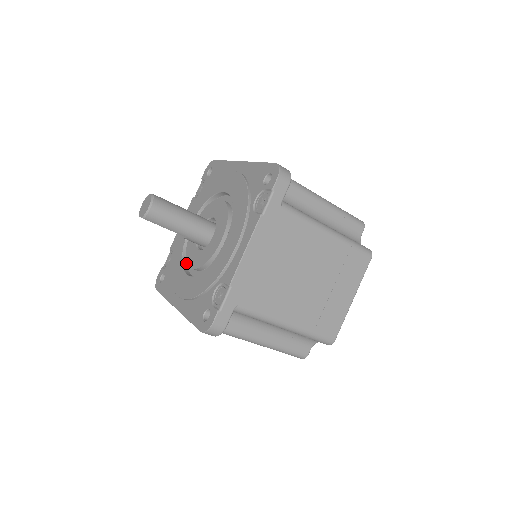
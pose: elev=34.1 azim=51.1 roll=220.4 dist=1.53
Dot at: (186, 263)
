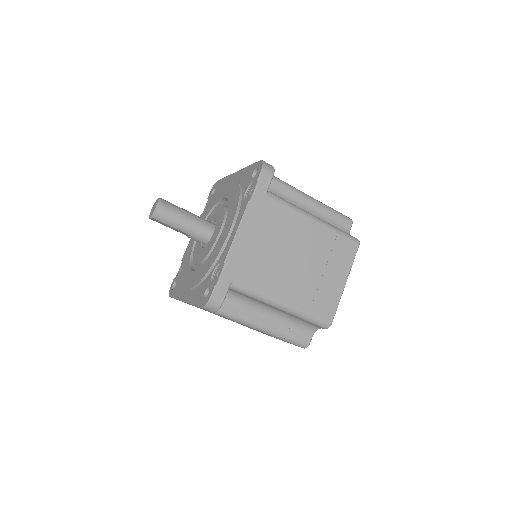
Dot at: (193, 265)
